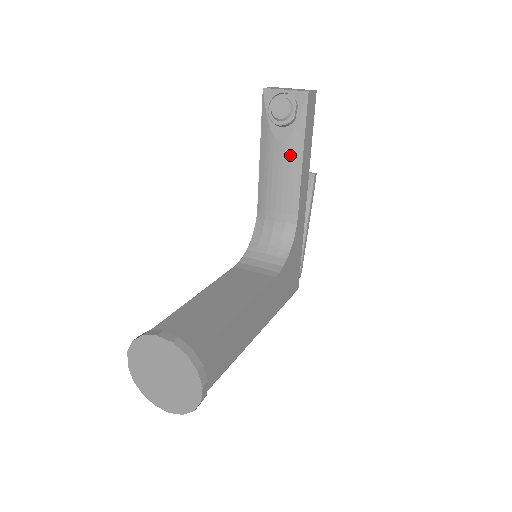
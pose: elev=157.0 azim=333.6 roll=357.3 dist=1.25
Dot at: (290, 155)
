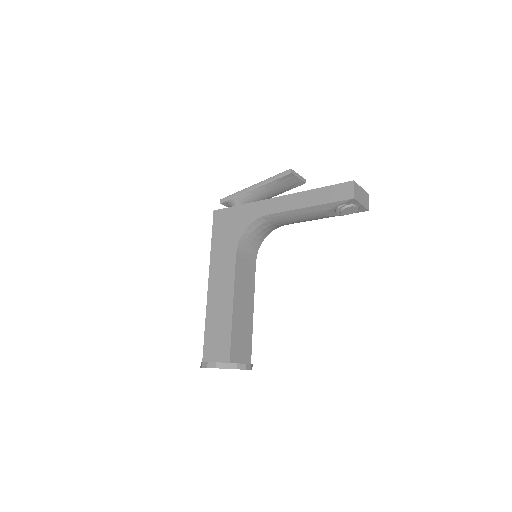
Dot at: (322, 218)
